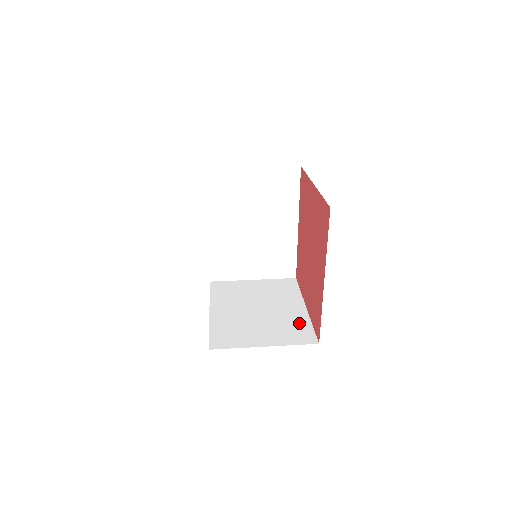
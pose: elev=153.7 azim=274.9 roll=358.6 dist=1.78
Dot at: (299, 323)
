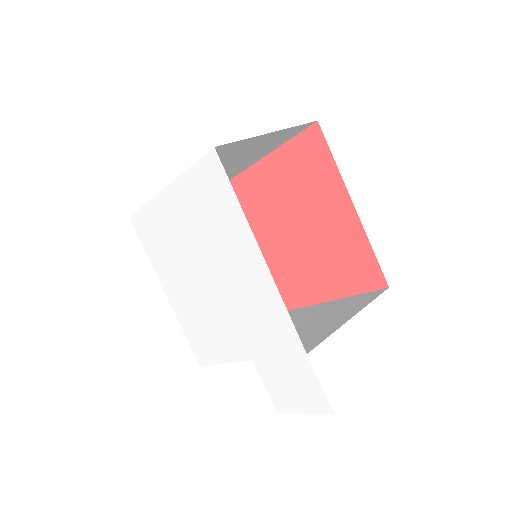
Dot at: (345, 302)
